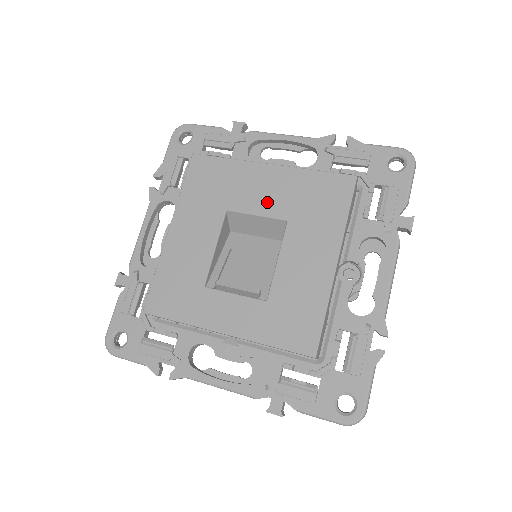
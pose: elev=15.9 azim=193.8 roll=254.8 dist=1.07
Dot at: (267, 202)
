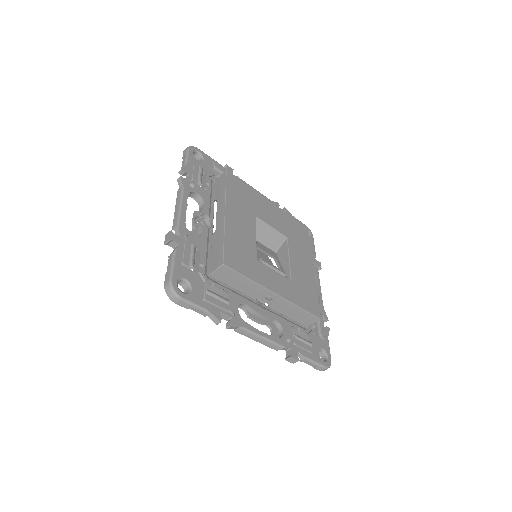
Dot at: (275, 222)
